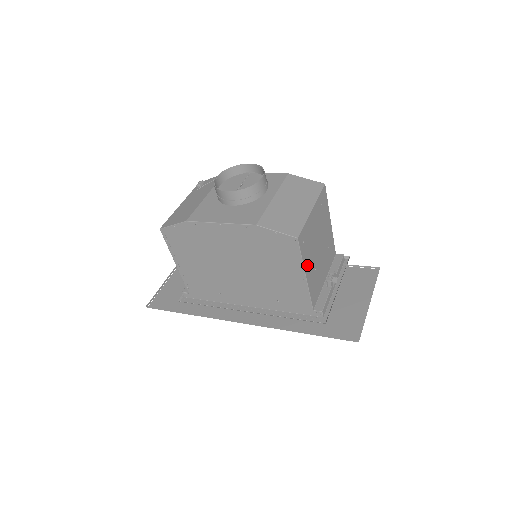
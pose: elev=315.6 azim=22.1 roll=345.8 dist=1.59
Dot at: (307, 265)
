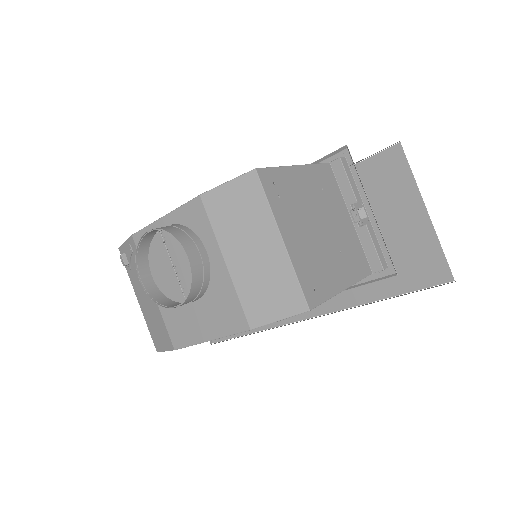
Dot at: (335, 281)
